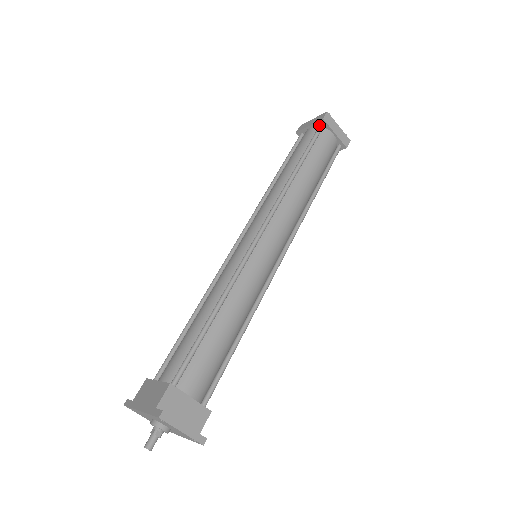
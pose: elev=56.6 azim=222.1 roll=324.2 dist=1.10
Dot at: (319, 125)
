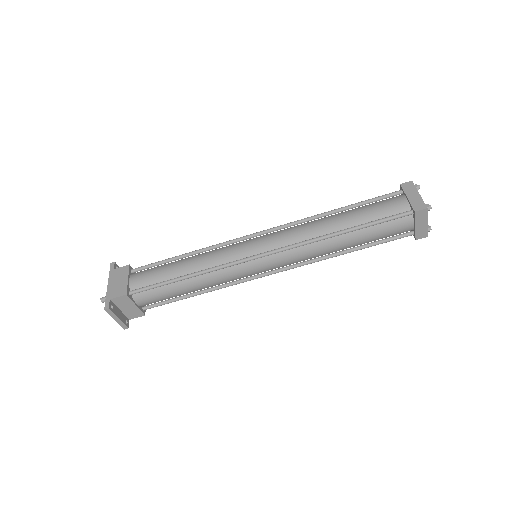
Dot at: (412, 208)
